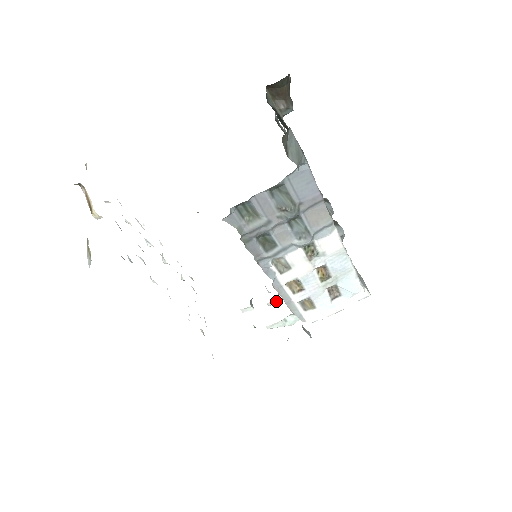
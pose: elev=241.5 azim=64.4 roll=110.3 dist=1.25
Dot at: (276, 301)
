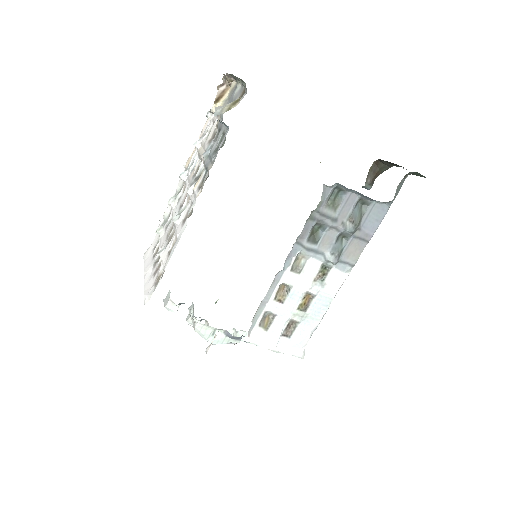
Dot at: occluded
